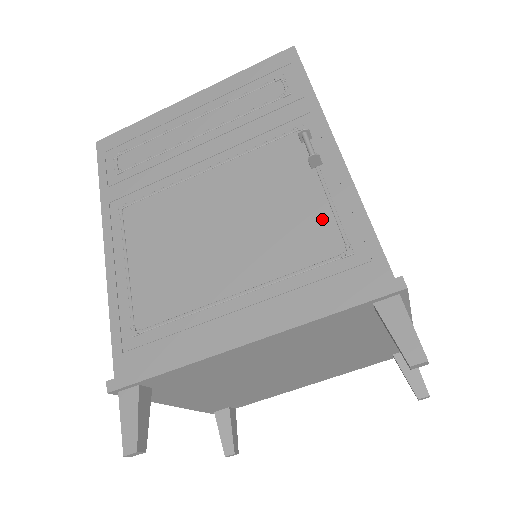
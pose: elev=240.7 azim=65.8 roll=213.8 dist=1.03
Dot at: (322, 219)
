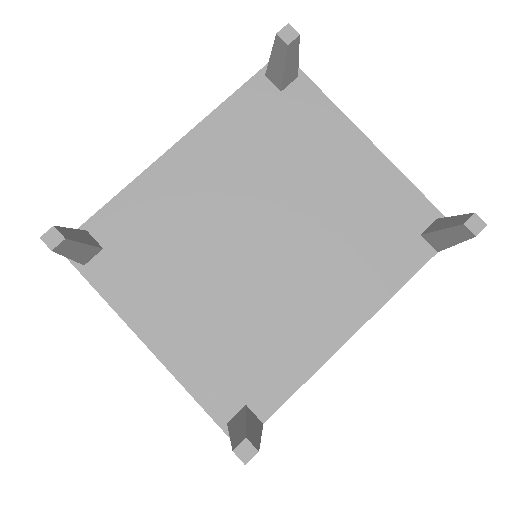
Dot at: occluded
